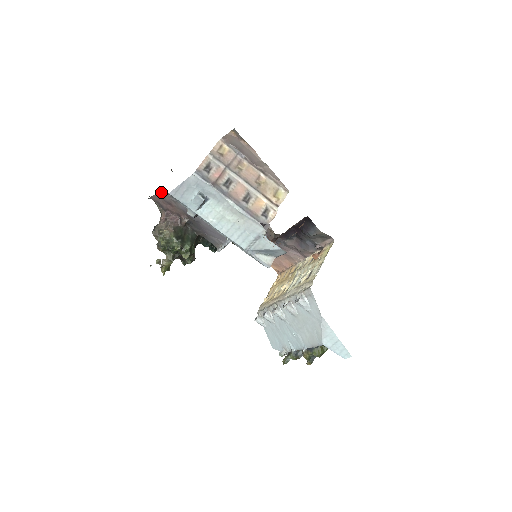
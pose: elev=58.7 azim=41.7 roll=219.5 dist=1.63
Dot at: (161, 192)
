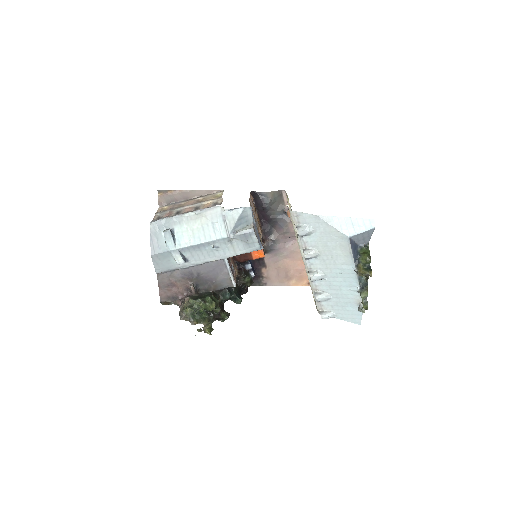
Dot at: (158, 280)
